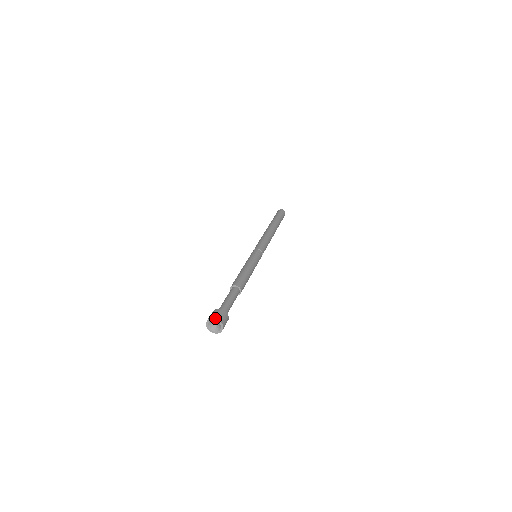
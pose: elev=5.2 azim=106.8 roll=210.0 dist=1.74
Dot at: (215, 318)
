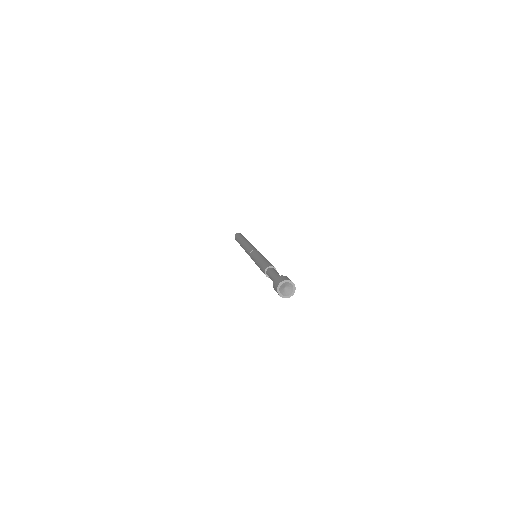
Dot at: (288, 280)
